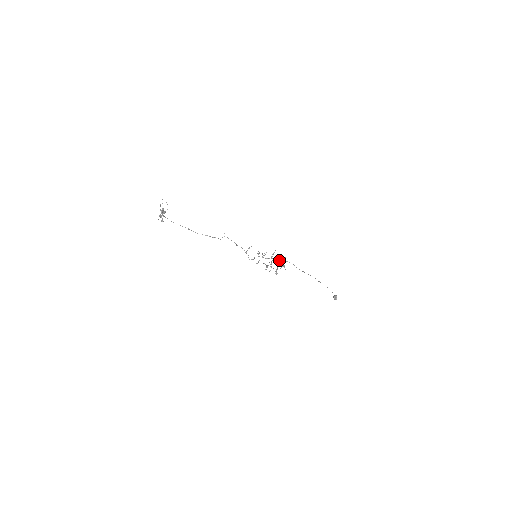
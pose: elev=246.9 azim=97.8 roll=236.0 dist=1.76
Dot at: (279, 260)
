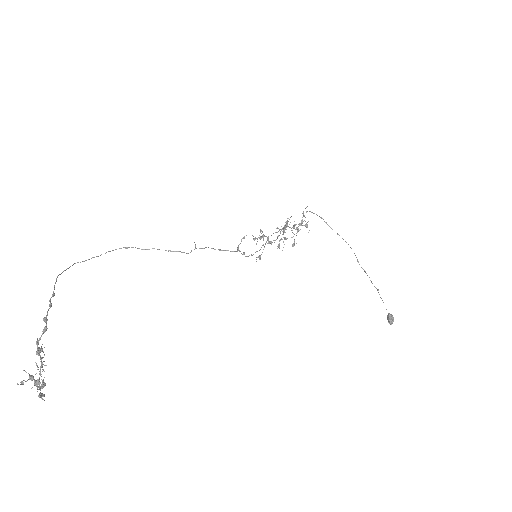
Dot at: (297, 231)
